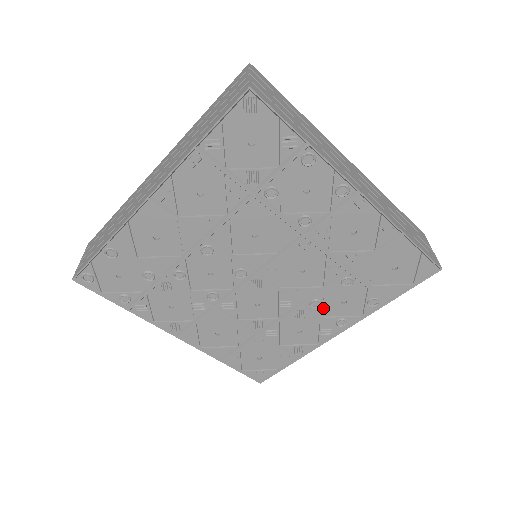
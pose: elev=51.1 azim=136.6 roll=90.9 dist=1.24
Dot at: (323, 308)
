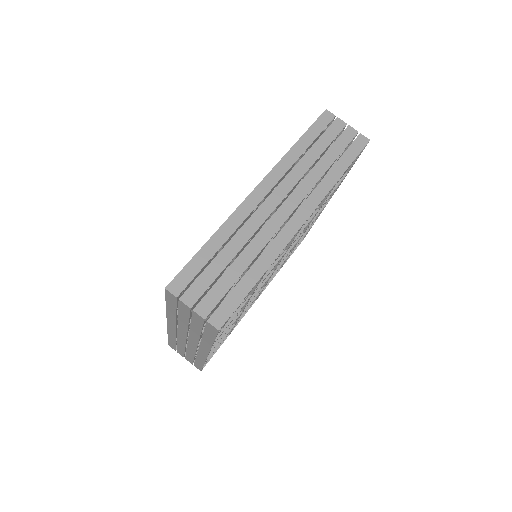
Dot at: occluded
